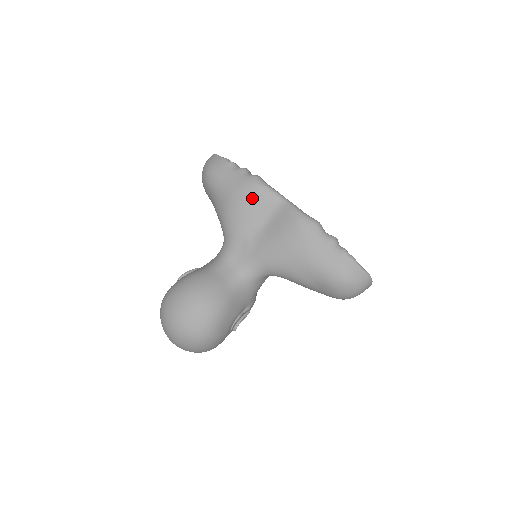
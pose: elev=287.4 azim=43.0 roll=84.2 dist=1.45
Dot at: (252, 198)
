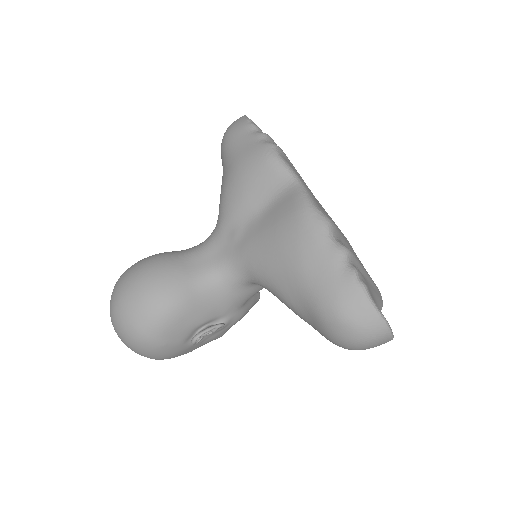
Dot at: (256, 171)
